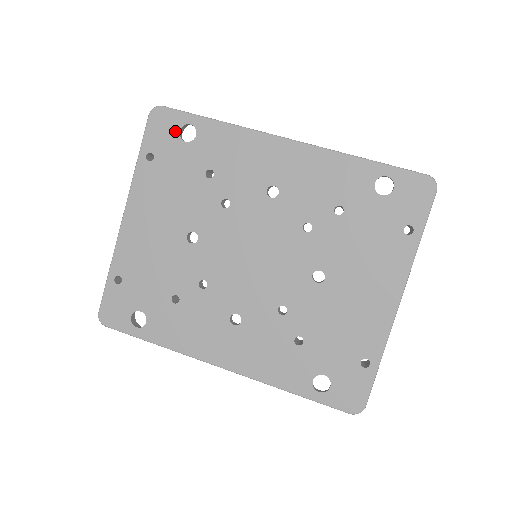
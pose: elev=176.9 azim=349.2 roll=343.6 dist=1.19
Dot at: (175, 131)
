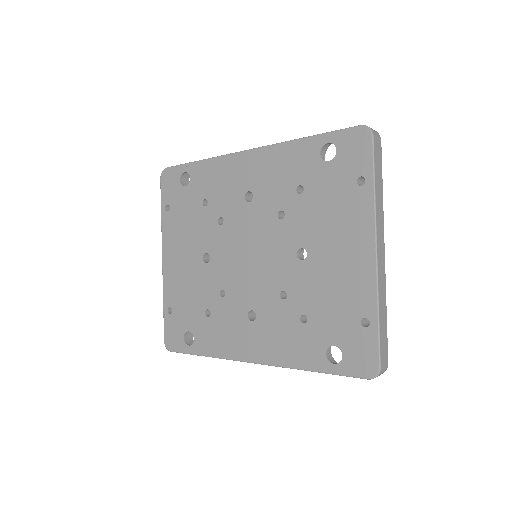
Dot at: (177, 182)
